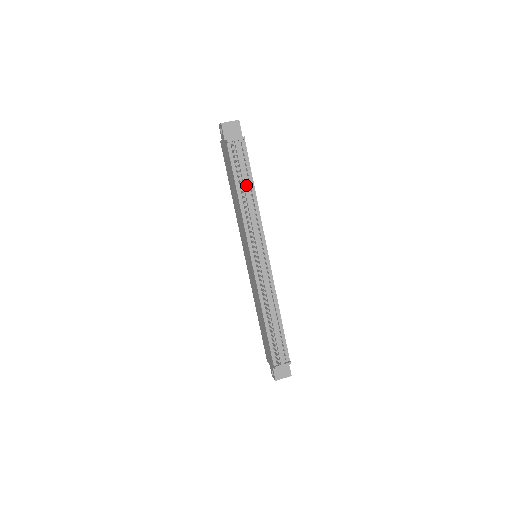
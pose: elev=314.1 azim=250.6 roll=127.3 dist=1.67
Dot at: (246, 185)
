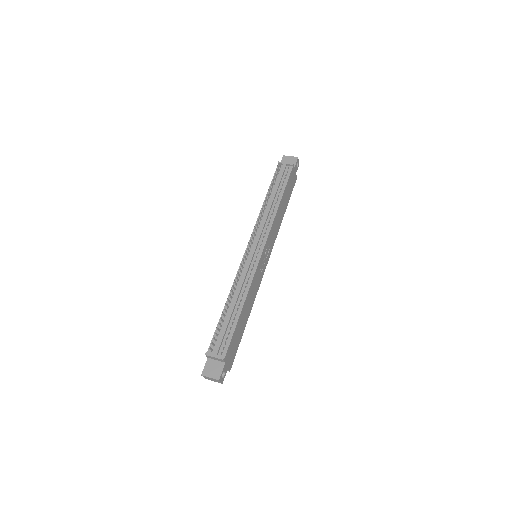
Dot at: (275, 193)
